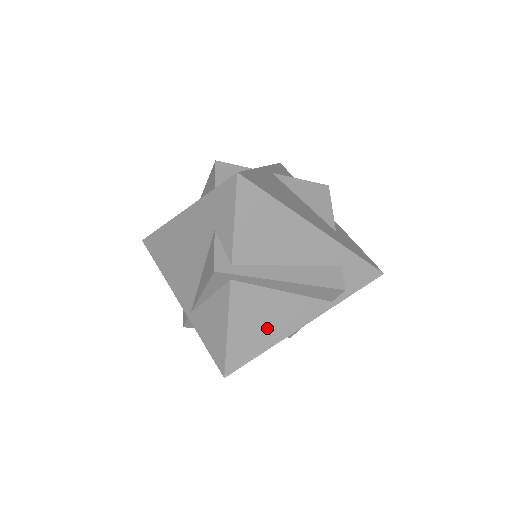
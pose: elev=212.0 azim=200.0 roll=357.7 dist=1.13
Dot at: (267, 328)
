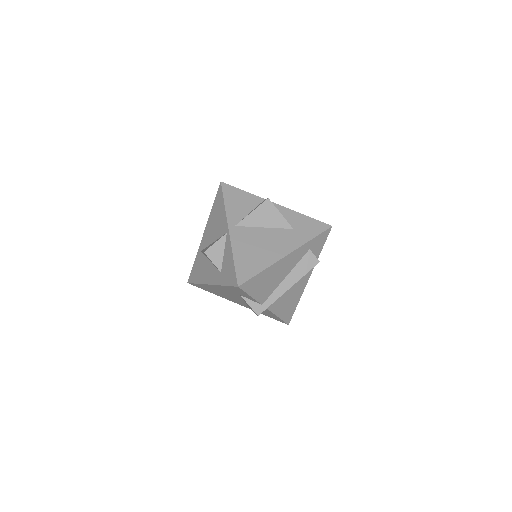
Dot at: (293, 298)
